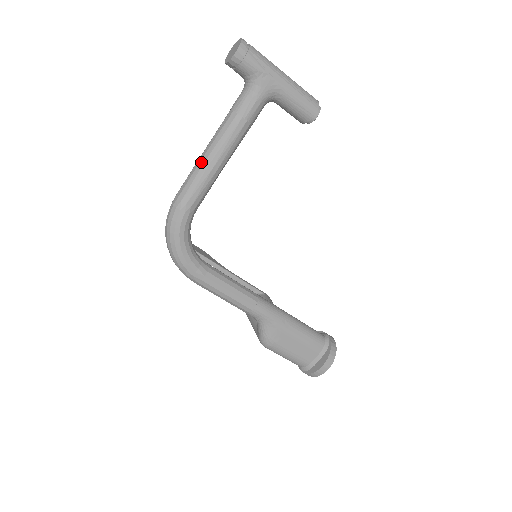
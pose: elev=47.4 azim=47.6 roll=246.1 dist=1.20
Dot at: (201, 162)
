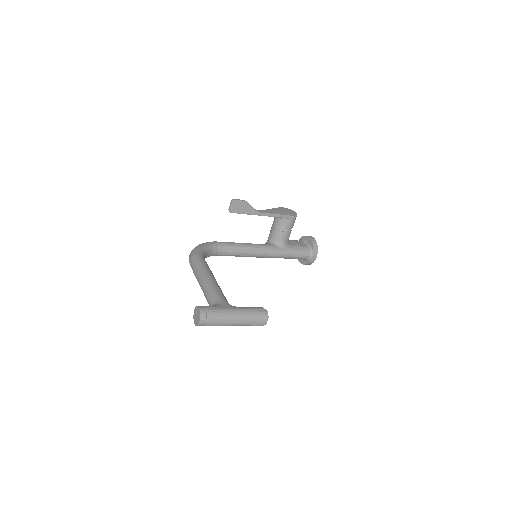
Dot at: occluded
